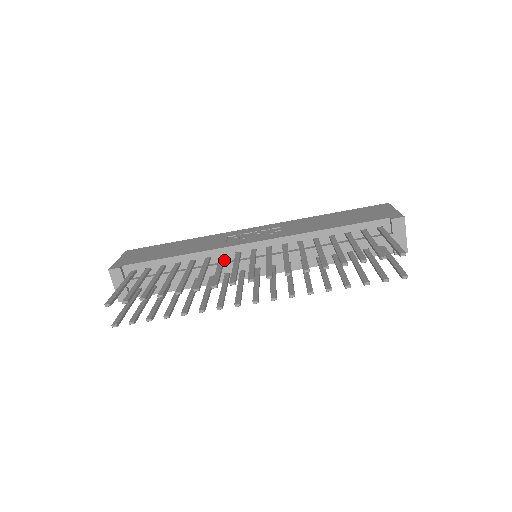
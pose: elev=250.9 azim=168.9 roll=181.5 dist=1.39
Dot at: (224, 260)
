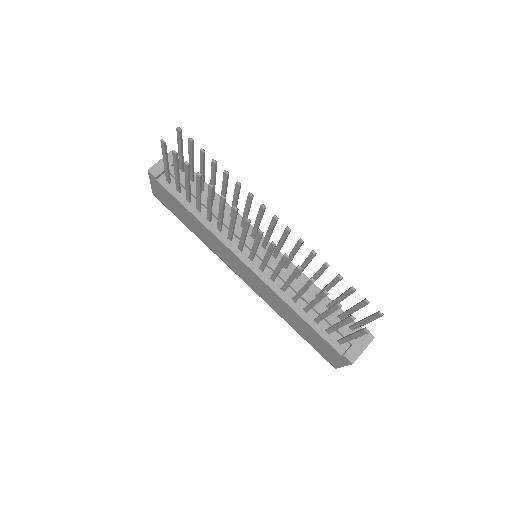
Dot at: occluded
